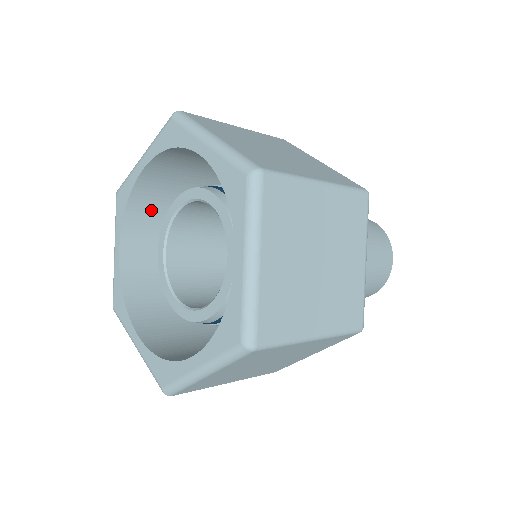
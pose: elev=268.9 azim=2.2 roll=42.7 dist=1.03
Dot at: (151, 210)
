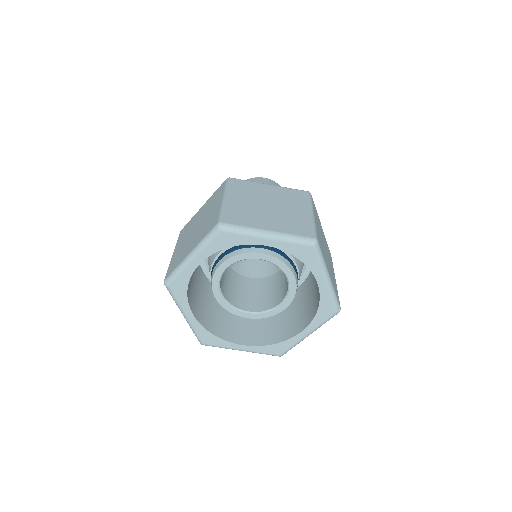
Dot at: (190, 278)
